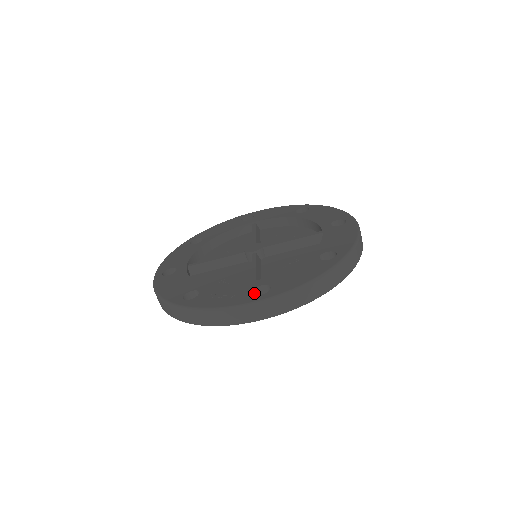
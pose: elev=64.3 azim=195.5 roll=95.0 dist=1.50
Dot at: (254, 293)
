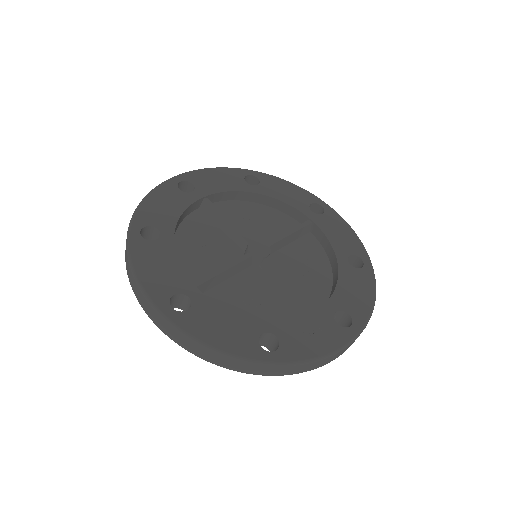
Dot at: (334, 323)
